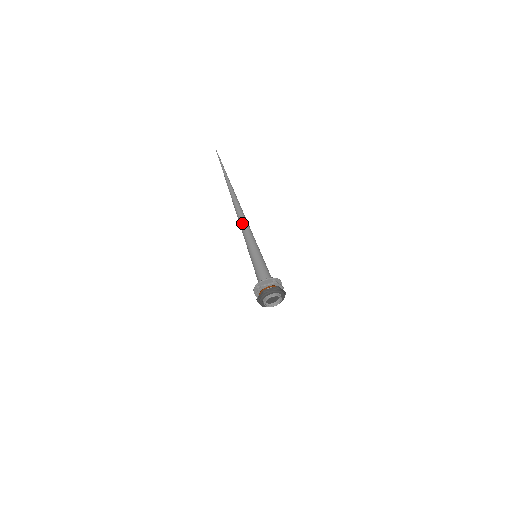
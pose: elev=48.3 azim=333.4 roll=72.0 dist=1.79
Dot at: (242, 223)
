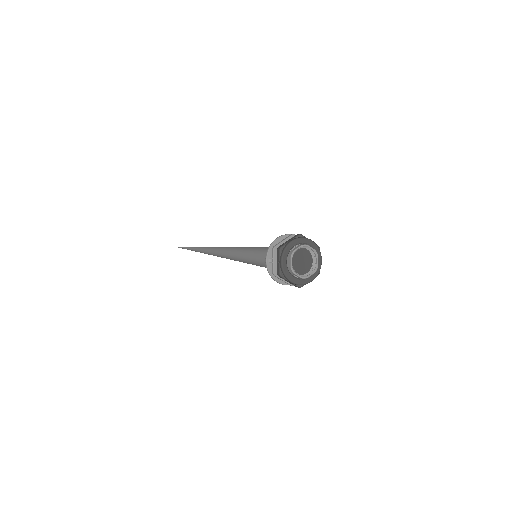
Dot at: (223, 250)
